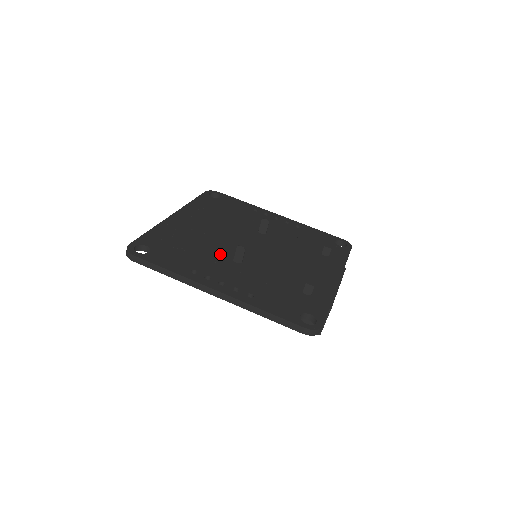
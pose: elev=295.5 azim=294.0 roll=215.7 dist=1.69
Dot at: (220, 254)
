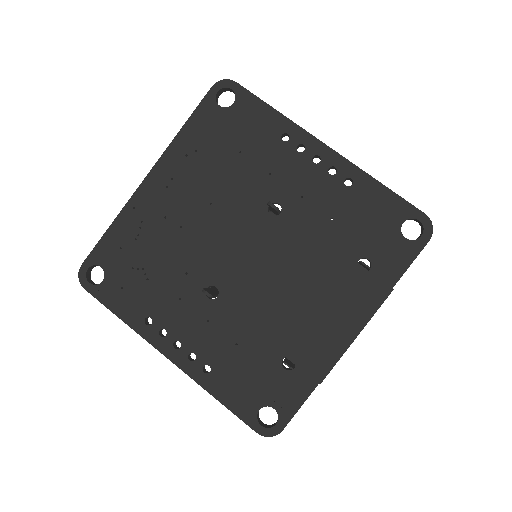
Dot at: (191, 279)
